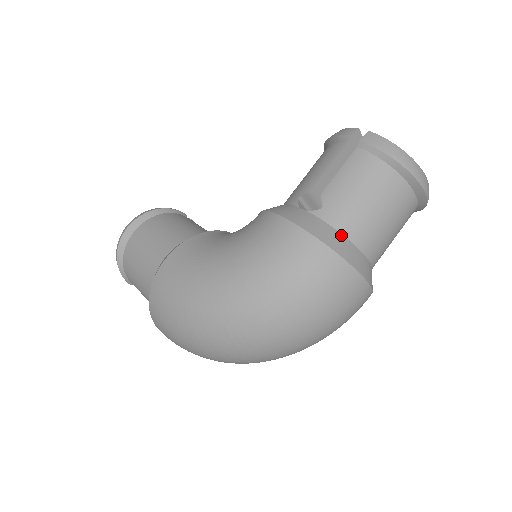
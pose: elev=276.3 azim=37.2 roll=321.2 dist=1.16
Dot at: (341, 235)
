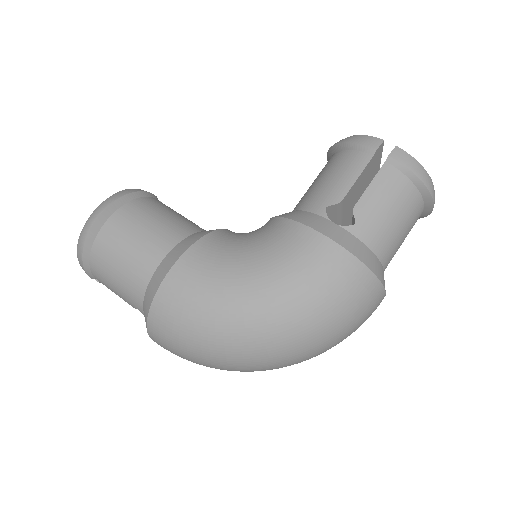
Dot at: (372, 253)
